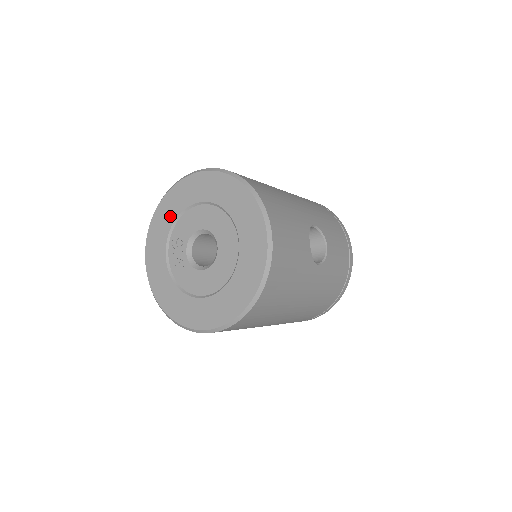
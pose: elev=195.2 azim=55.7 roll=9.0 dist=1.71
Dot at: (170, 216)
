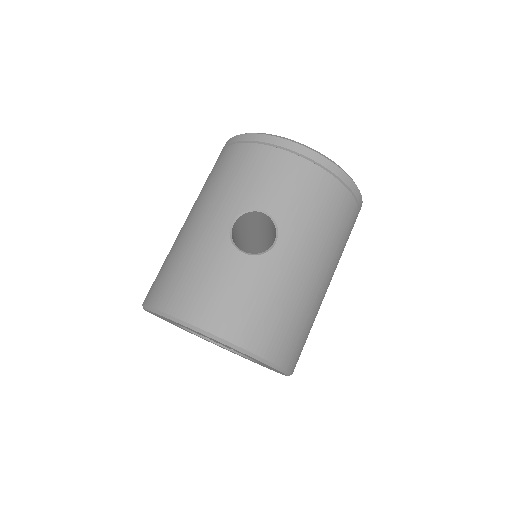
Dot at: occluded
